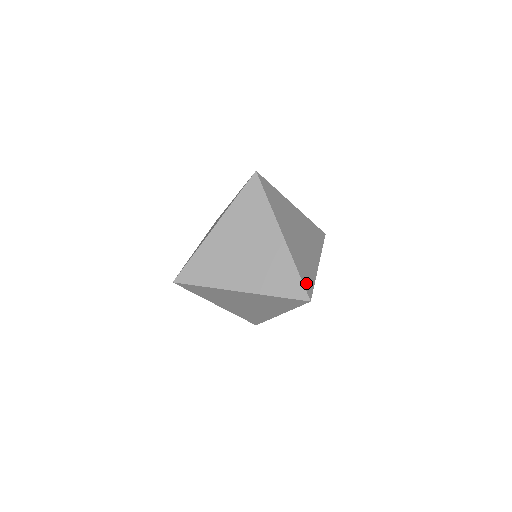
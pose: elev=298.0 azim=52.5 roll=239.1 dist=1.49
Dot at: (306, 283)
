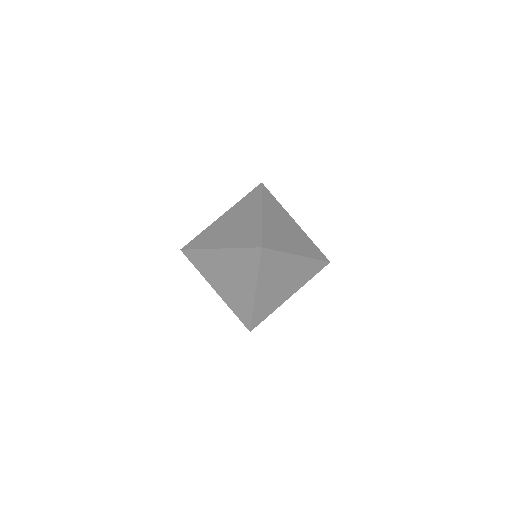
Dot at: (320, 256)
